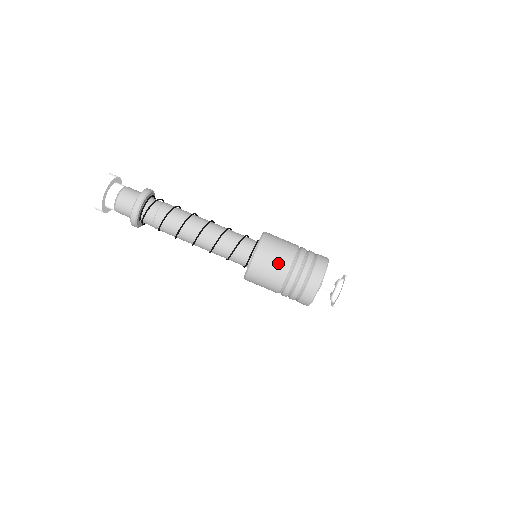
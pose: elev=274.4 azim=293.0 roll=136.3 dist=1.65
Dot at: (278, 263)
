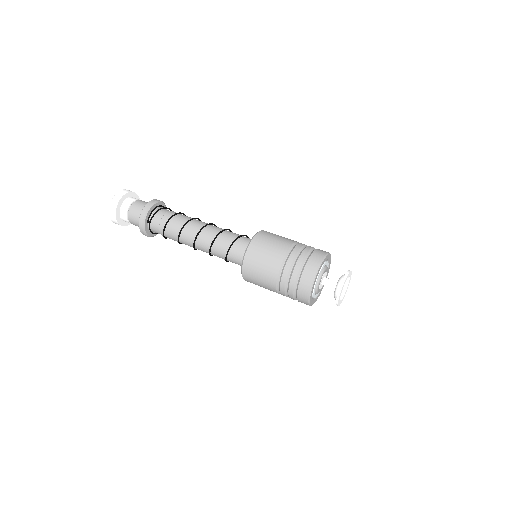
Dot at: (276, 246)
